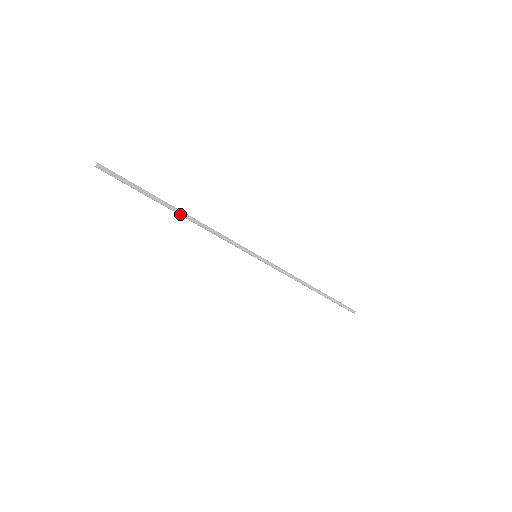
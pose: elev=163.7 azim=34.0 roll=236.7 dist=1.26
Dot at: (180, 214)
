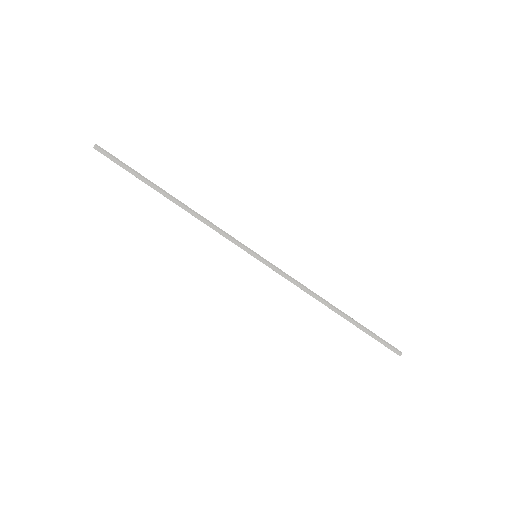
Dot at: (170, 199)
